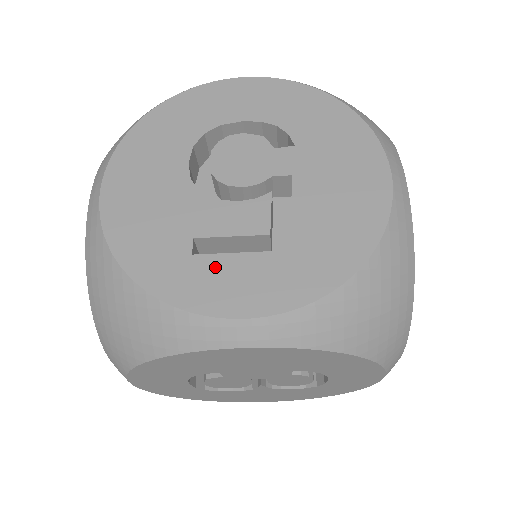
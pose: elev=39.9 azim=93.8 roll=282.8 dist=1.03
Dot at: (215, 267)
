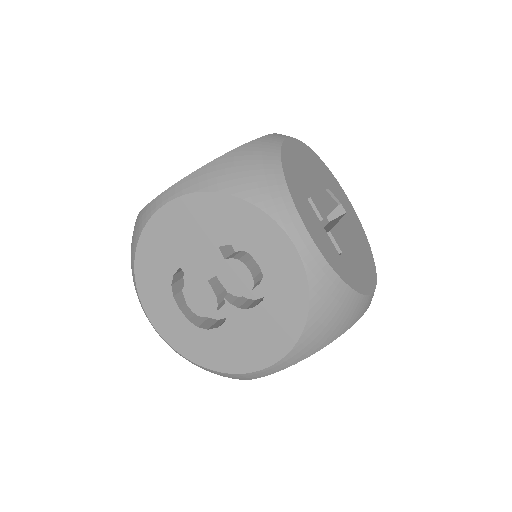
Dot at: occluded
